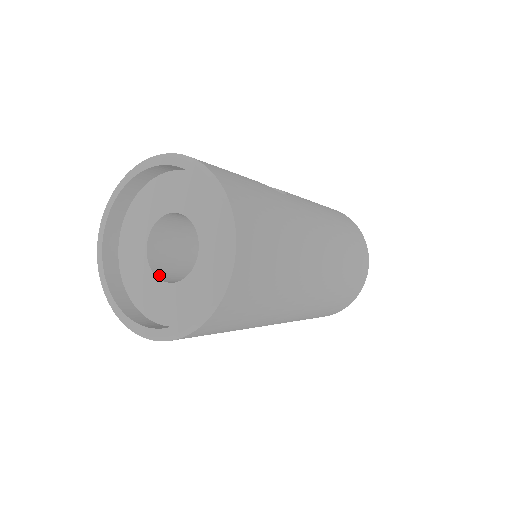
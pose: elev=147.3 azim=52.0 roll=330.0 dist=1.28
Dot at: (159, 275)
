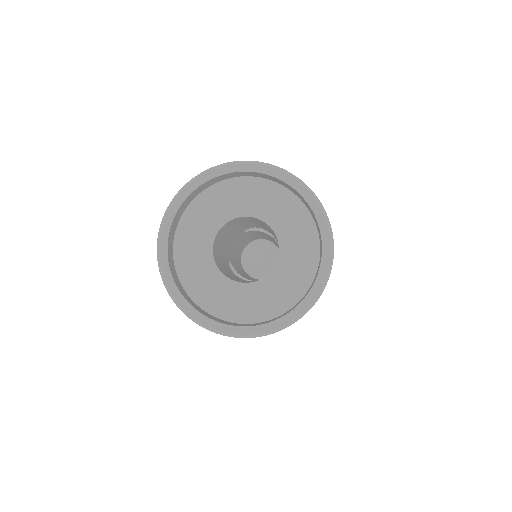
Dot at: (223, 273)
